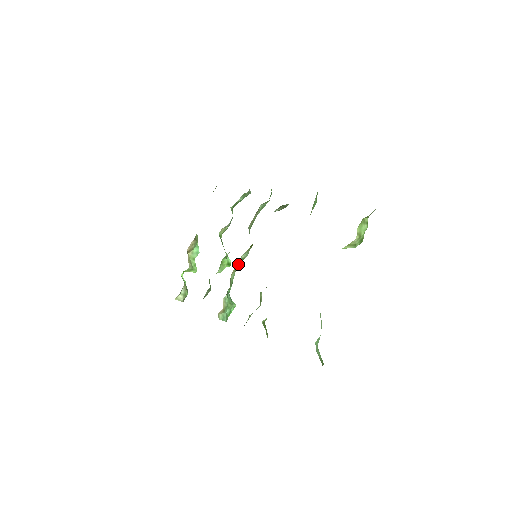
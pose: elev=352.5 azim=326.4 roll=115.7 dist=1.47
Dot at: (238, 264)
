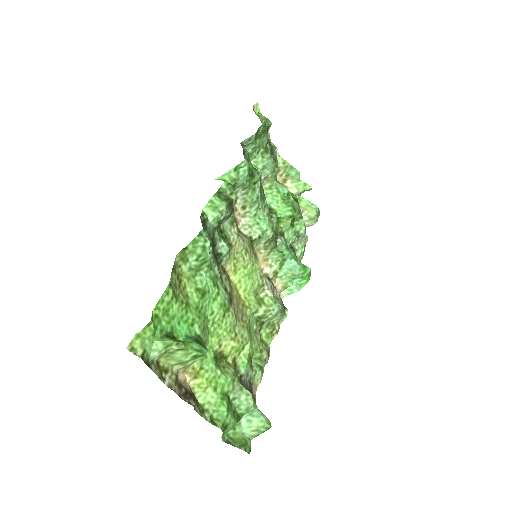
Dot at: (265, 249)
